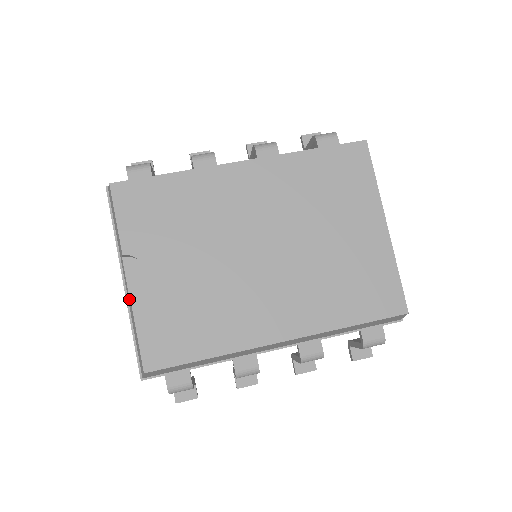
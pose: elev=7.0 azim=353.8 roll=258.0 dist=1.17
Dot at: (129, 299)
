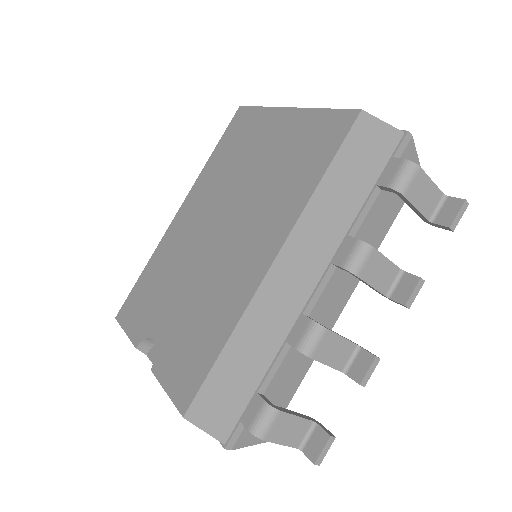
Dot at: occluded
